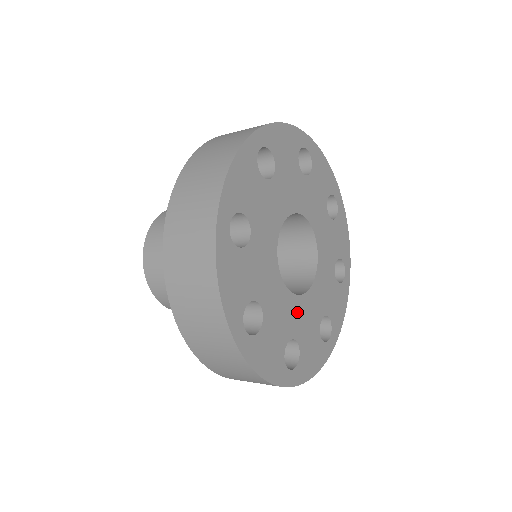
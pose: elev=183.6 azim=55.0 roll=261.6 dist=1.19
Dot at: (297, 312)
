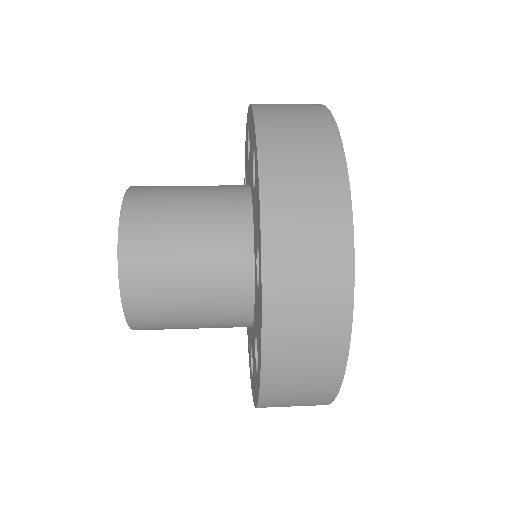
Dot at: occluded
